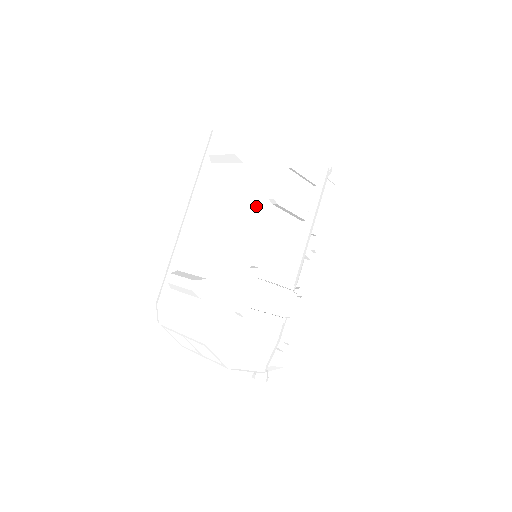
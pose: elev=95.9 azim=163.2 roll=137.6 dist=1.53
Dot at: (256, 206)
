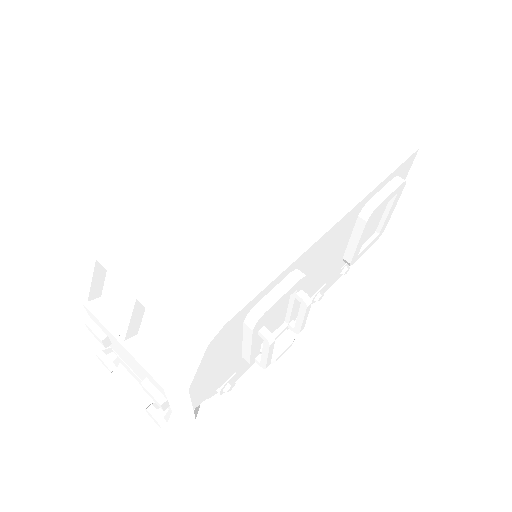
Dot at: (356, 204)
